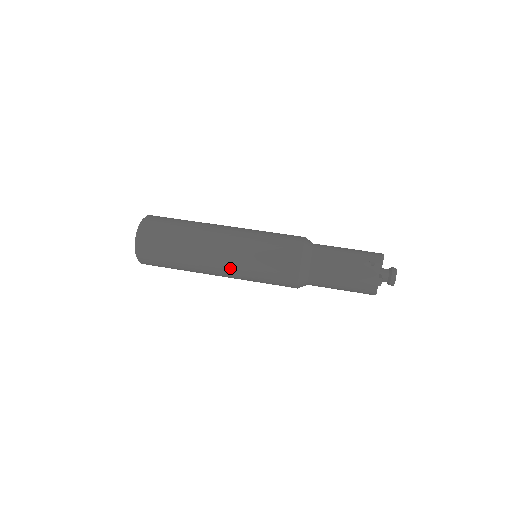
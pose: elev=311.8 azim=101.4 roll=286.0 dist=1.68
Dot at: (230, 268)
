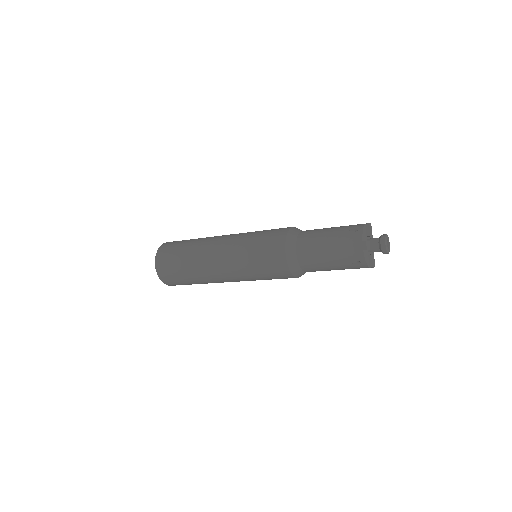
Dot at: (228, 266)
